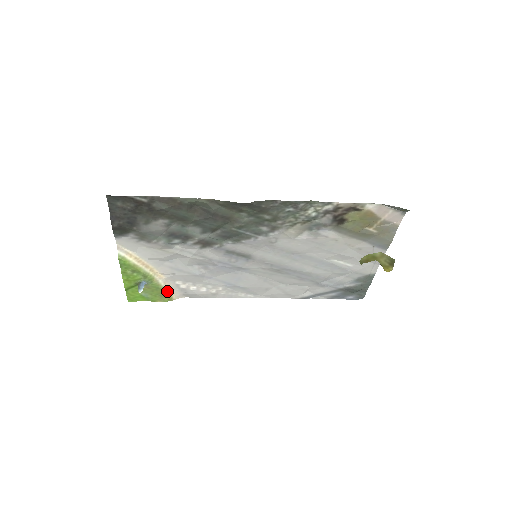
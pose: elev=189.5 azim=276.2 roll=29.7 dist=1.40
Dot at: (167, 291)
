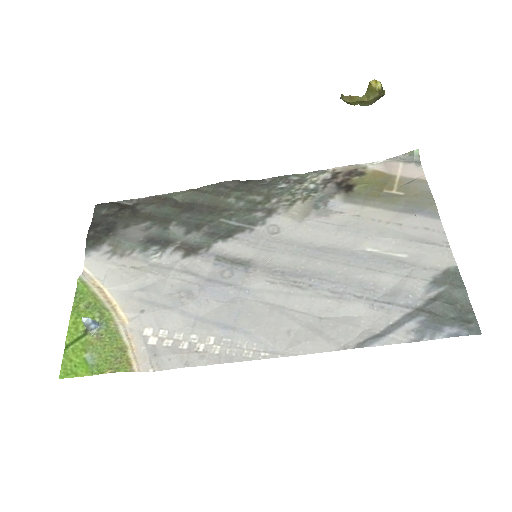
Dot at: (126, 349)
